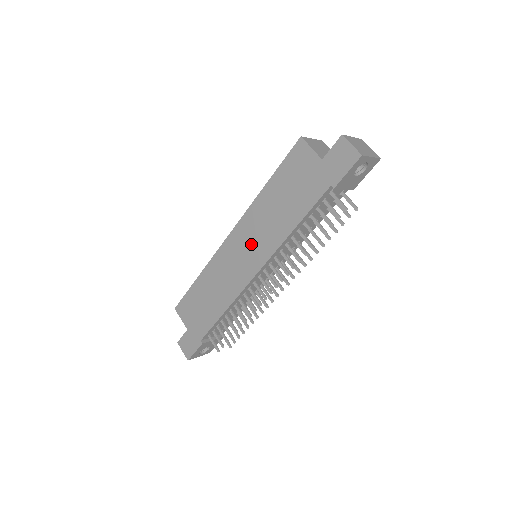
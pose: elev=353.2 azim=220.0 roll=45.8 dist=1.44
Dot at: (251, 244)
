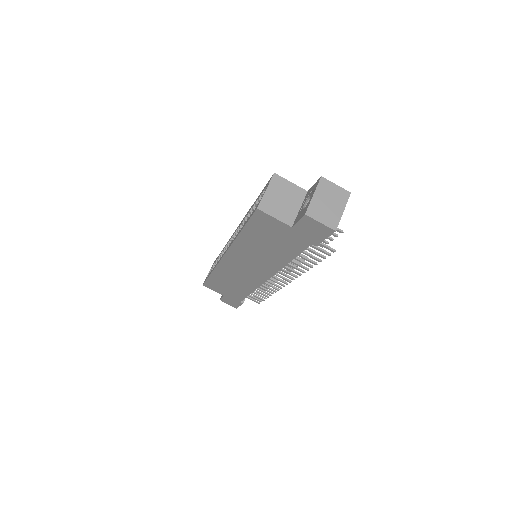
Dot at: (250, 265)
